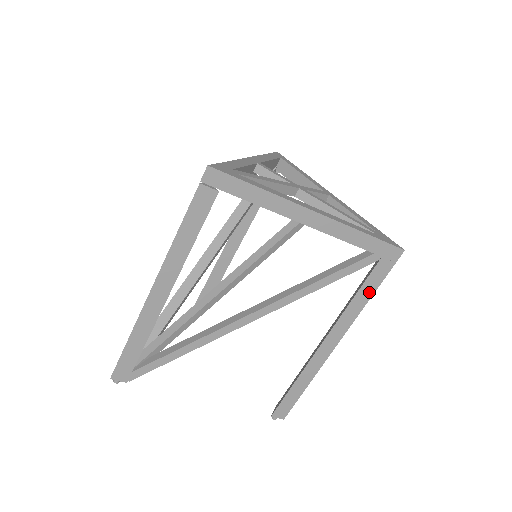
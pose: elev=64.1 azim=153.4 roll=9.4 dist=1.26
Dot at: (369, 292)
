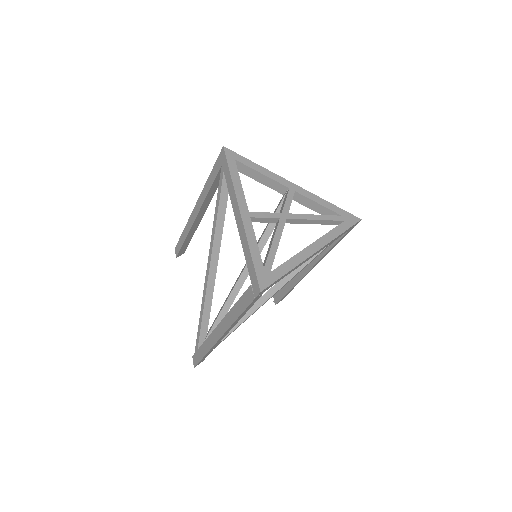
Dot at: occluded
